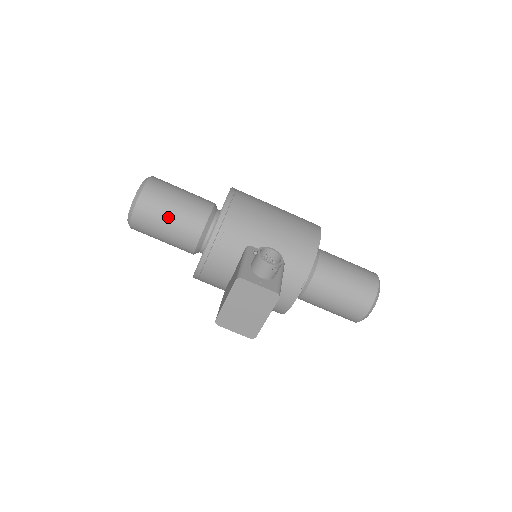
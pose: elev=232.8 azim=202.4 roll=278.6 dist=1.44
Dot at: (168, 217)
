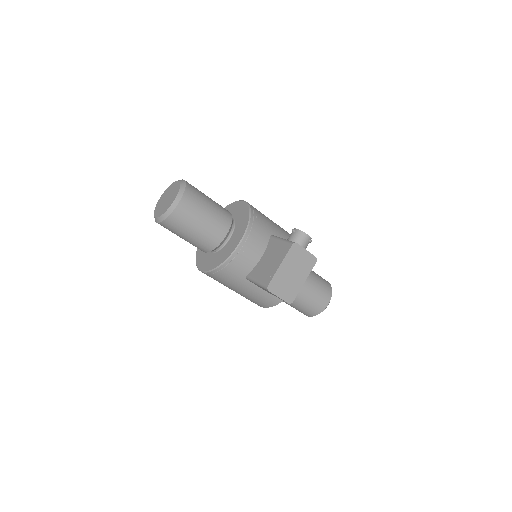
Dot at: (207, 209)
